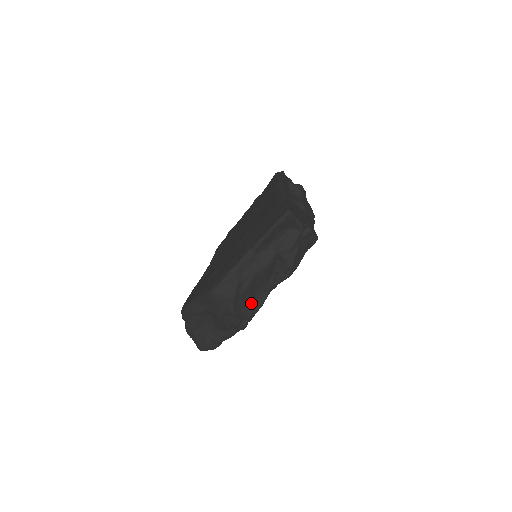
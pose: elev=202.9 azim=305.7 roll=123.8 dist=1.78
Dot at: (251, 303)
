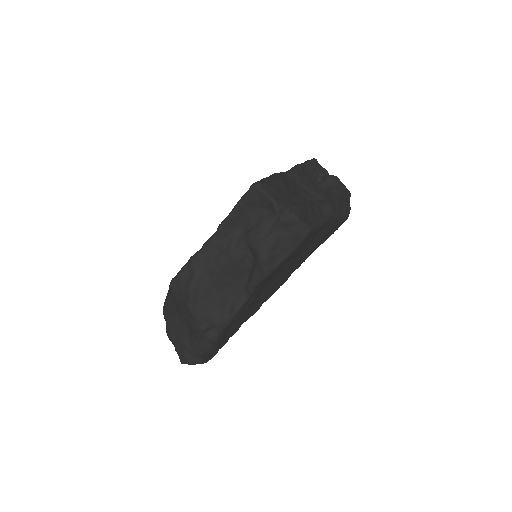
Dot at: (221, 307)
